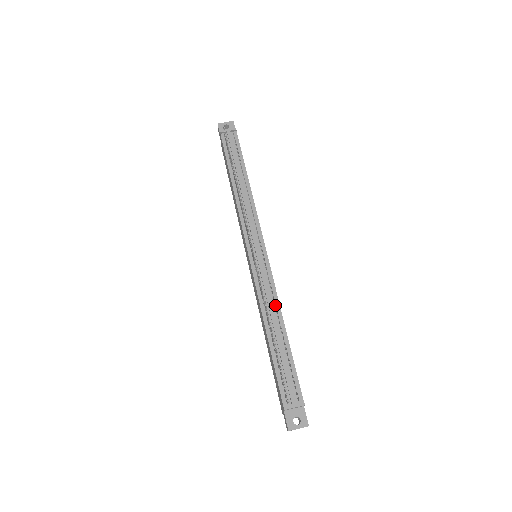
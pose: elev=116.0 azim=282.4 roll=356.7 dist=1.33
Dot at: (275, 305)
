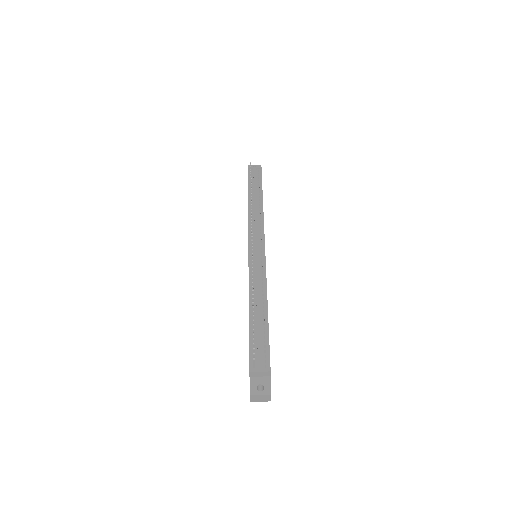
Dot at: (263, 289)
